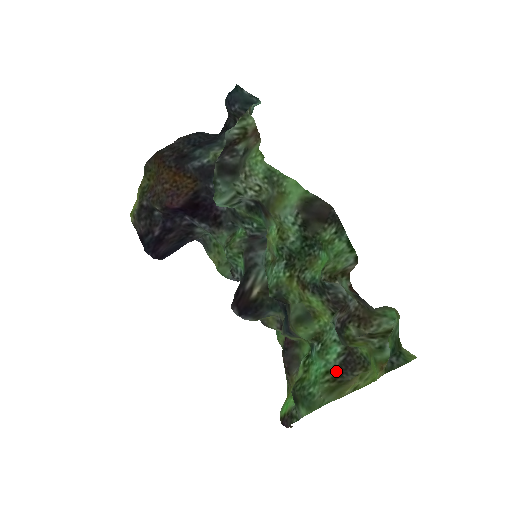
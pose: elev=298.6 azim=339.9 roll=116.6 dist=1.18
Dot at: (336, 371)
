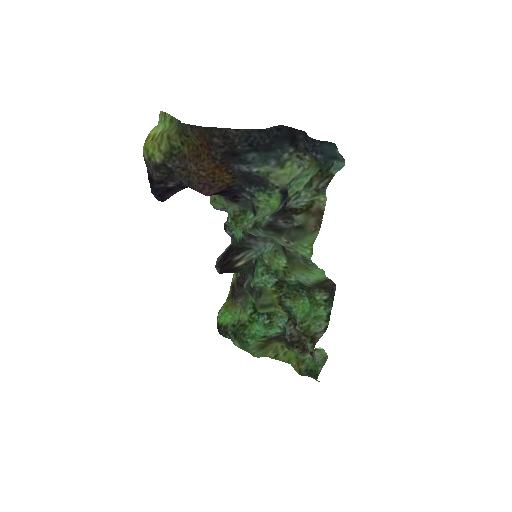
Dot at: (270, 338)
